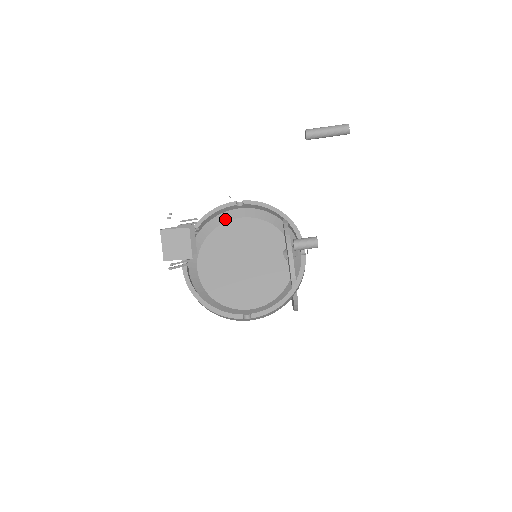
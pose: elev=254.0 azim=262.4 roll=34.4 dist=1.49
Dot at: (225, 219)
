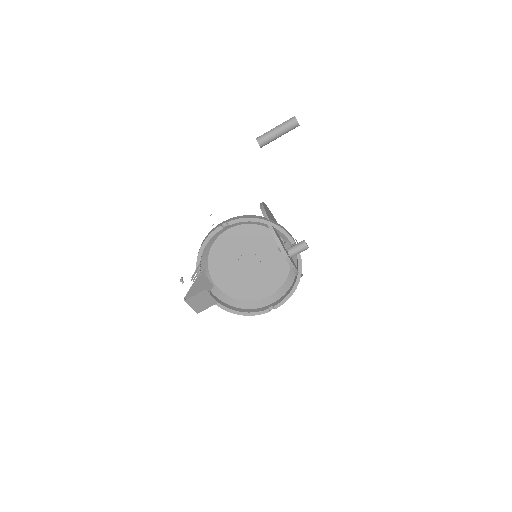
Dot at: (216, 236)
